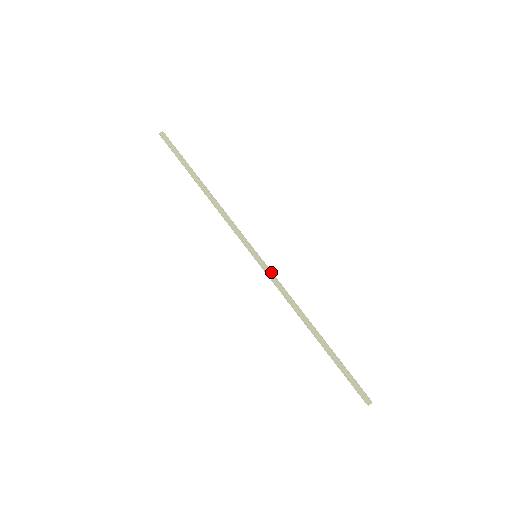
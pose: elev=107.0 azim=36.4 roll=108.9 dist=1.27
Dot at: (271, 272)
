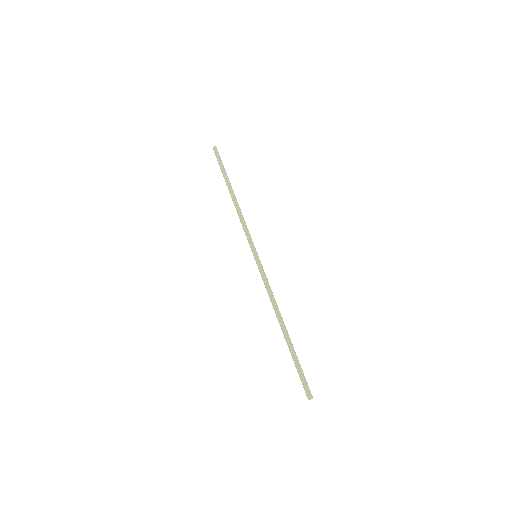
Dot at: occluded
